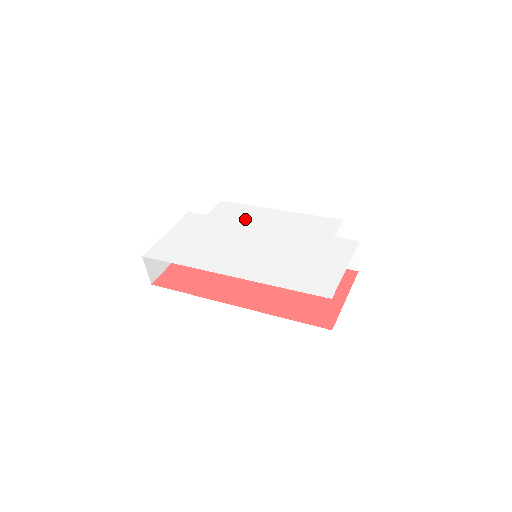
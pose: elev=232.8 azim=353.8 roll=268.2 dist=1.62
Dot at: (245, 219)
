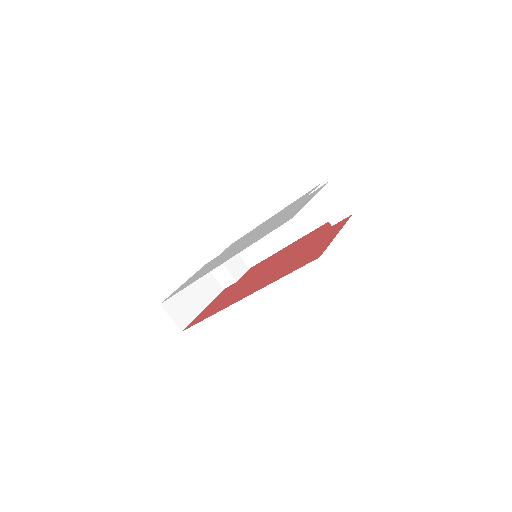
Dot at: occluded
